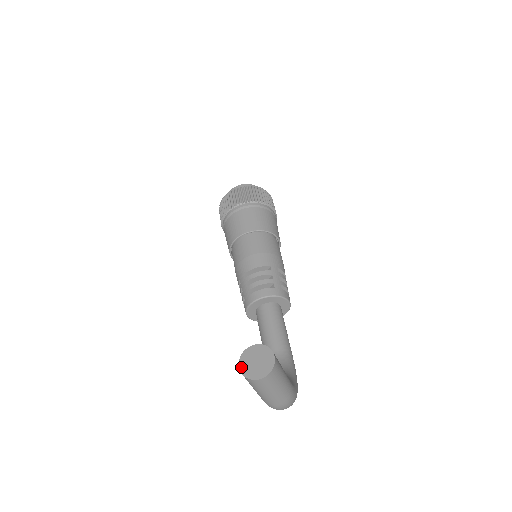
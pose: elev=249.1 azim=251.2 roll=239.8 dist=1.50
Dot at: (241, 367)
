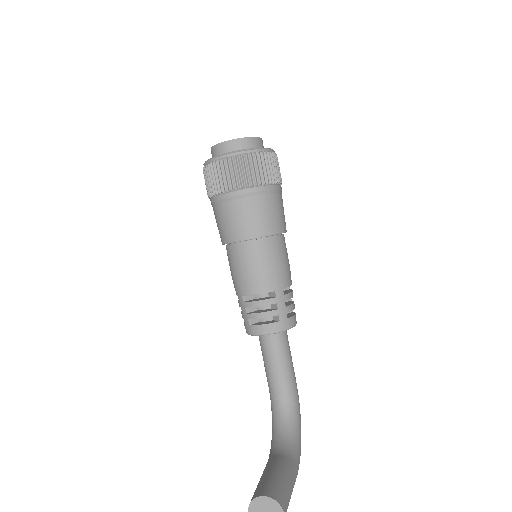
Dot at: out of frame
